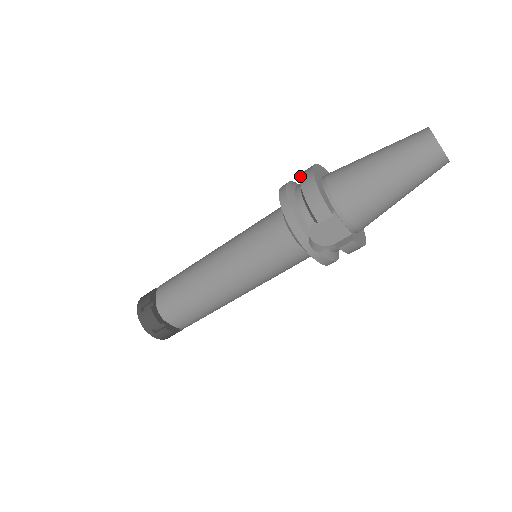
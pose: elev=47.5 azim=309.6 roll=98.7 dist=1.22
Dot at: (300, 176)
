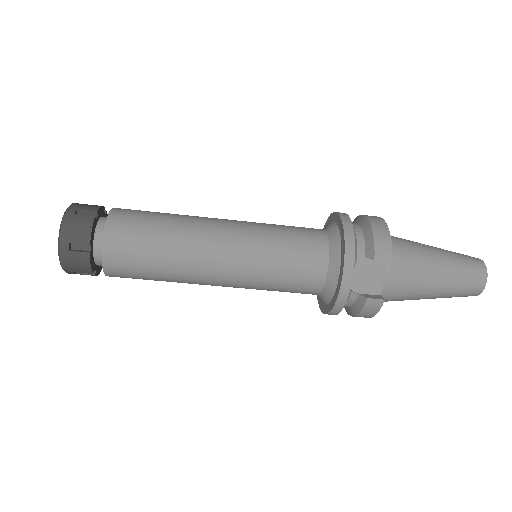
Dot at: occluded
